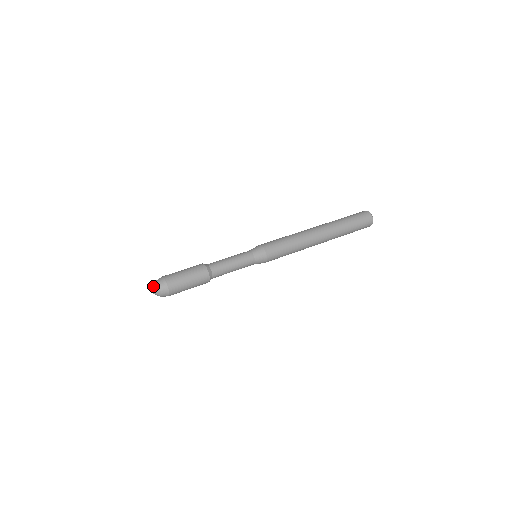
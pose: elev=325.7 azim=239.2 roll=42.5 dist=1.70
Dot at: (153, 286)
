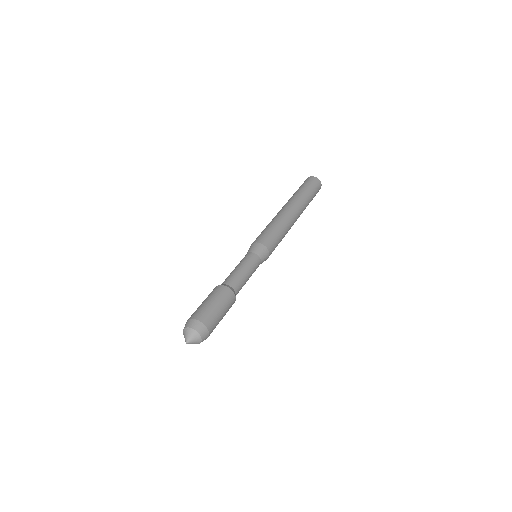
Dot at: (186, 335)
